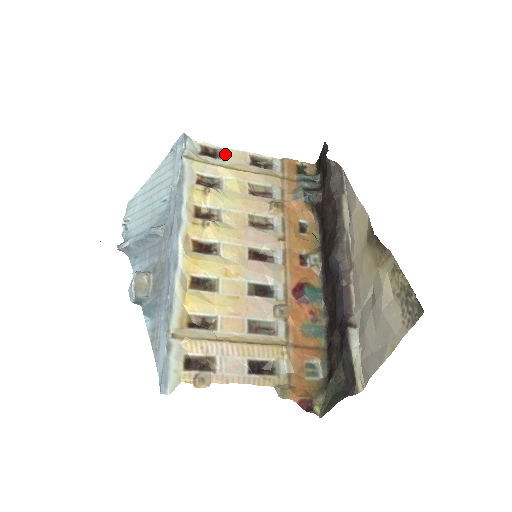
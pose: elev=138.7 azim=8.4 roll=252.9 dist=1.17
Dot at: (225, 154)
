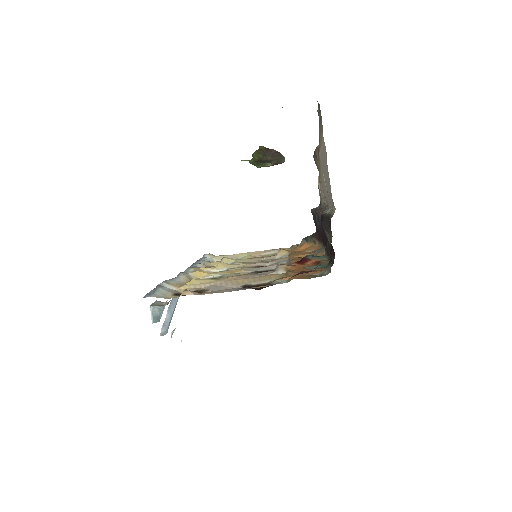
Dot at: occluded
